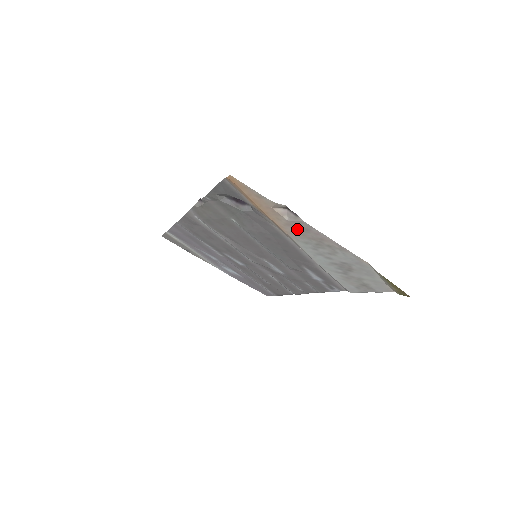
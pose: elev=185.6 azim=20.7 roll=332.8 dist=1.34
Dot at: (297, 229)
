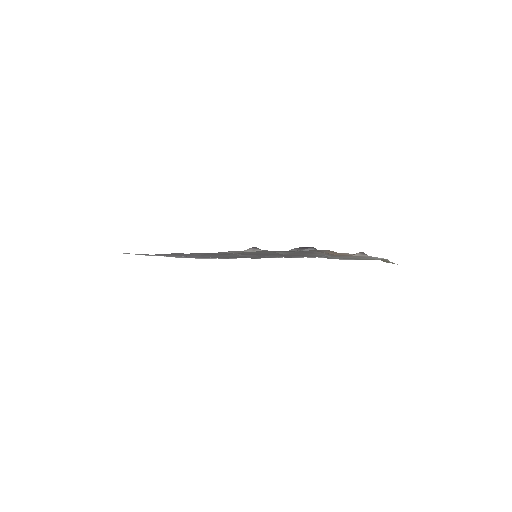
Dot at: (352, 256)
